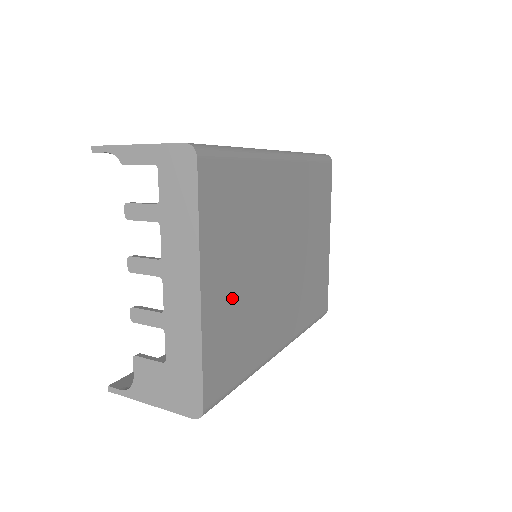
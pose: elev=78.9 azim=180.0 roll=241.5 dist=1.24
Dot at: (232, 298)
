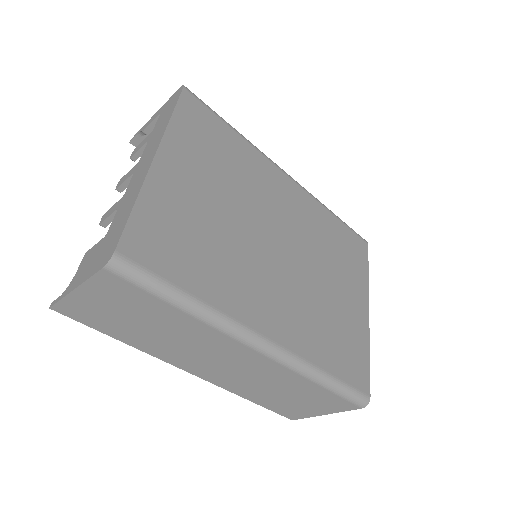
Dot at: (194, 202)
